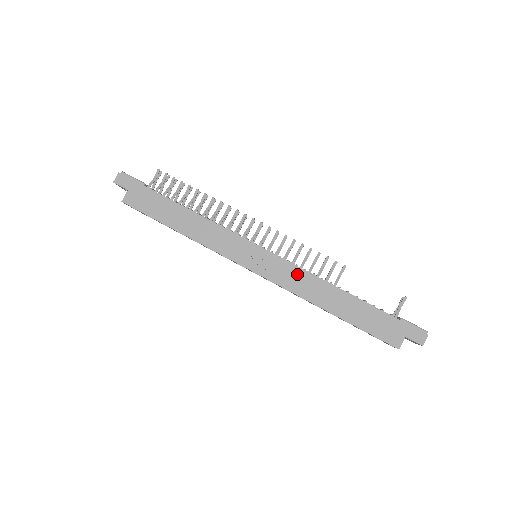
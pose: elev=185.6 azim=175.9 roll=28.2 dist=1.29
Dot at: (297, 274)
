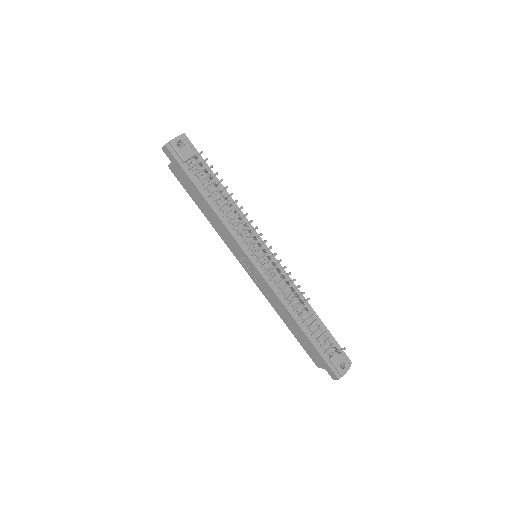
Dot at: (271, 293)
